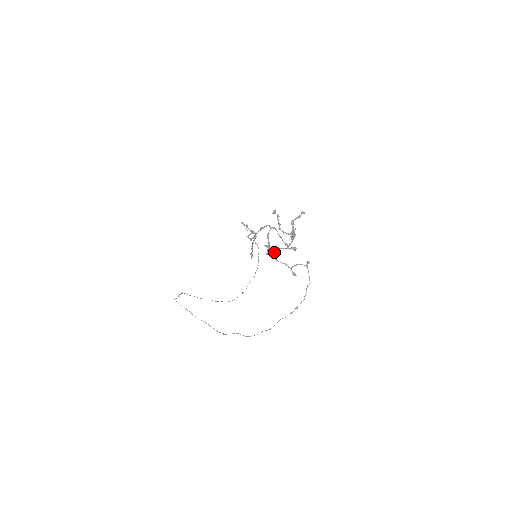
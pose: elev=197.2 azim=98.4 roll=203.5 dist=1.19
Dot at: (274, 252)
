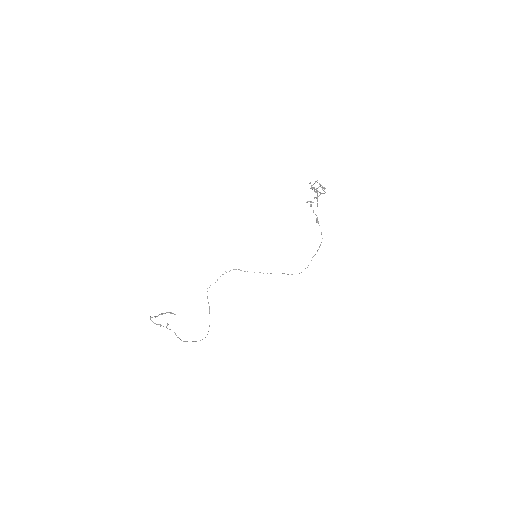
Dot at: occluded
